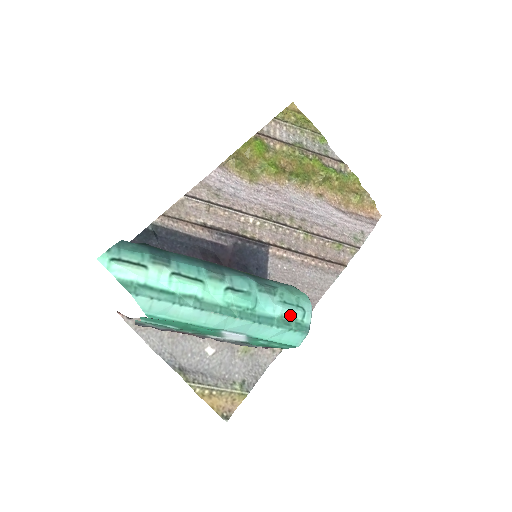
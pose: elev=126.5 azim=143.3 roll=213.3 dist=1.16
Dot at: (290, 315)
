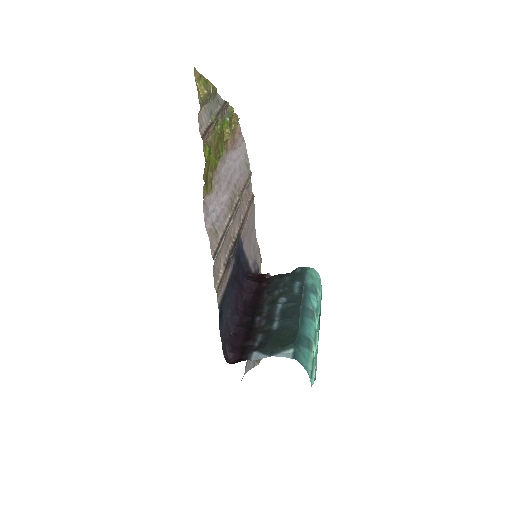
Dot at: (321, 291)
